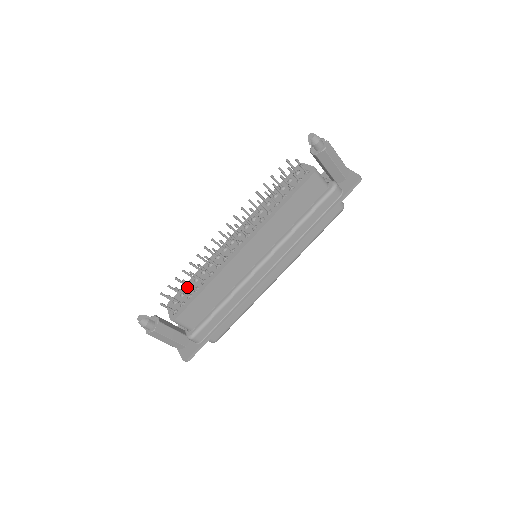
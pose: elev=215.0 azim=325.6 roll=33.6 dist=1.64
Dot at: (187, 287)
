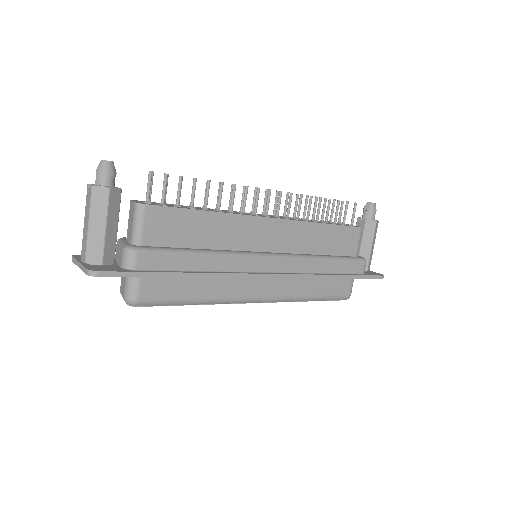
Dot at: occluded
